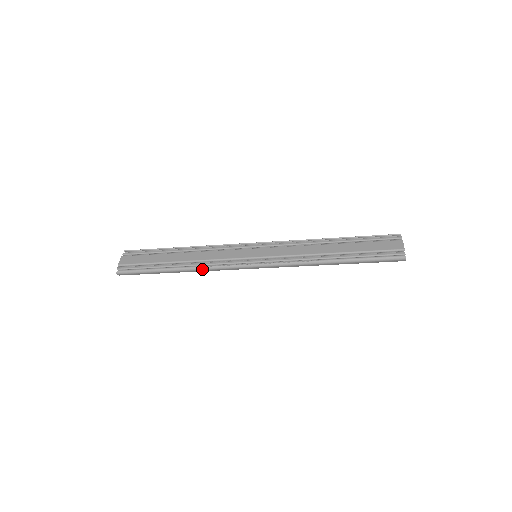
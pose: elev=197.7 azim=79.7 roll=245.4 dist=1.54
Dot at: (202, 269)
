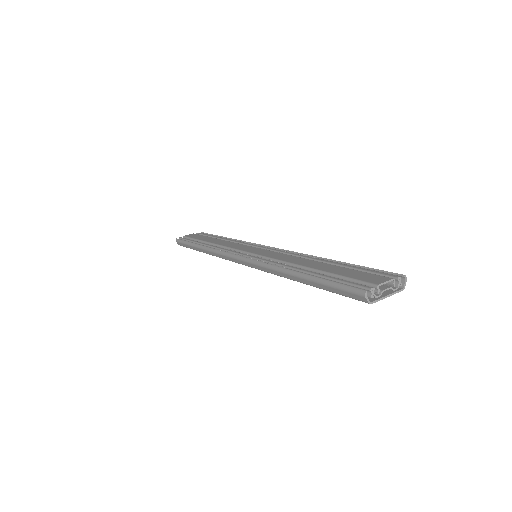
Dot at: (211, 250)
